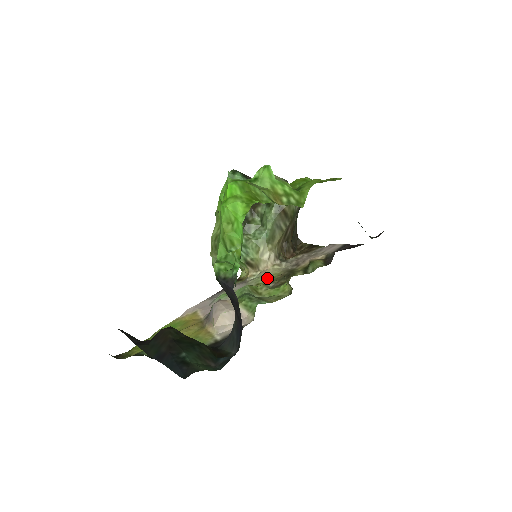
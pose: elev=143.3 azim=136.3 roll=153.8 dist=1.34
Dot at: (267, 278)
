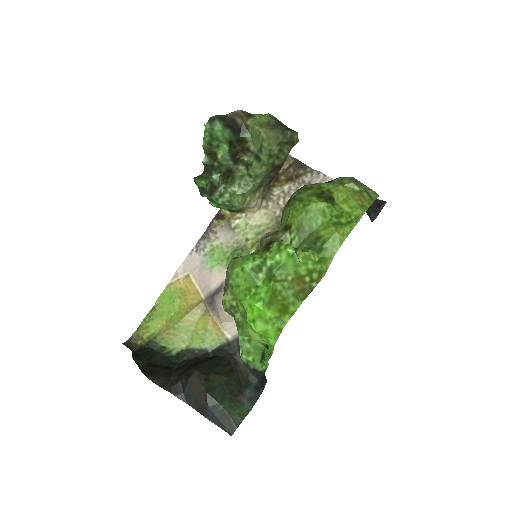
Dot at: (256, 231)
